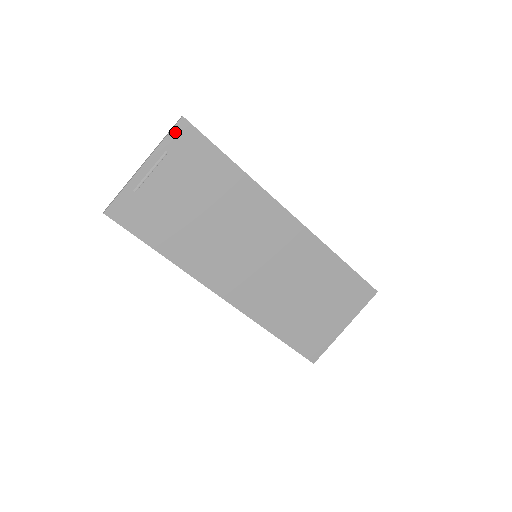
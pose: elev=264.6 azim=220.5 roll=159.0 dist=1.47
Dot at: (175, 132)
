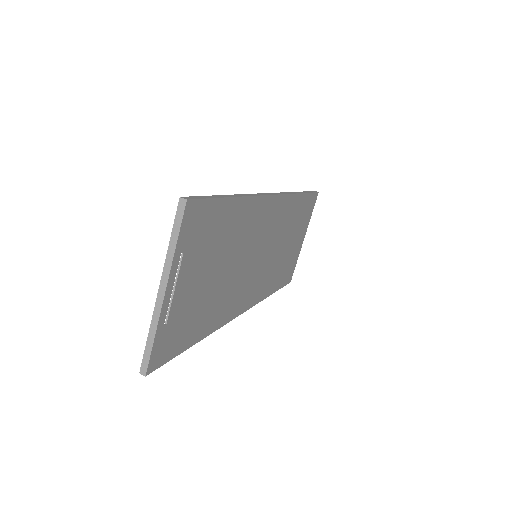
Dot at: (184, 225)
